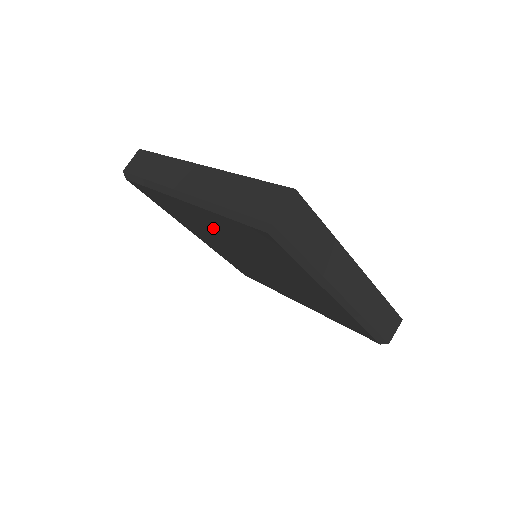
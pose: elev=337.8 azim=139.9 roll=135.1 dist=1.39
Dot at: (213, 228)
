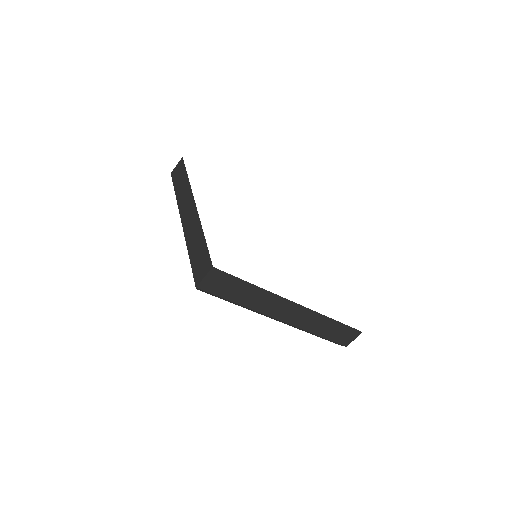
Dot at: occluded
